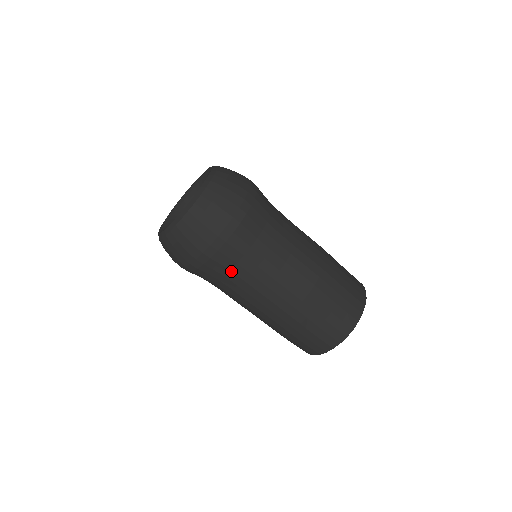
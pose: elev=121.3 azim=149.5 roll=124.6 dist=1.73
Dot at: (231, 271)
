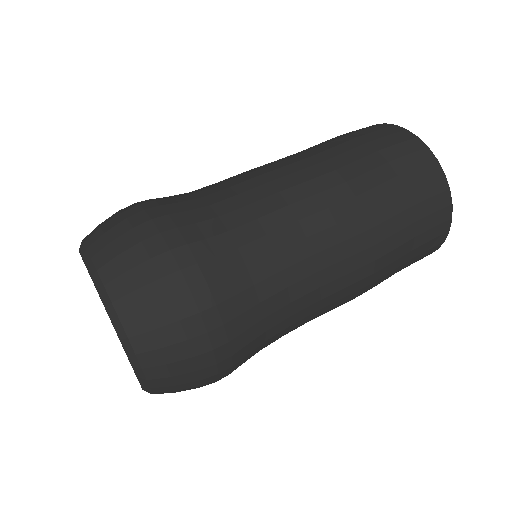
Dot at: occluded
